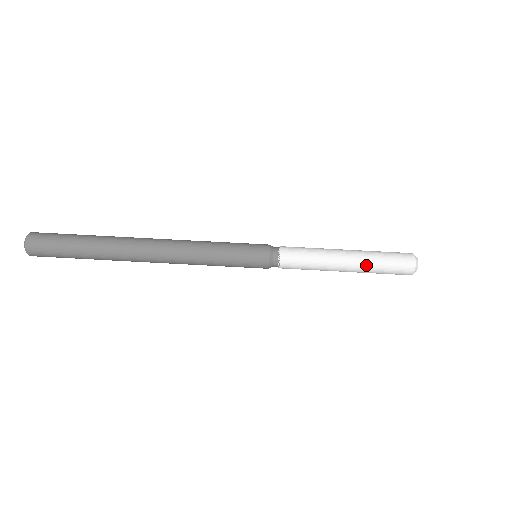
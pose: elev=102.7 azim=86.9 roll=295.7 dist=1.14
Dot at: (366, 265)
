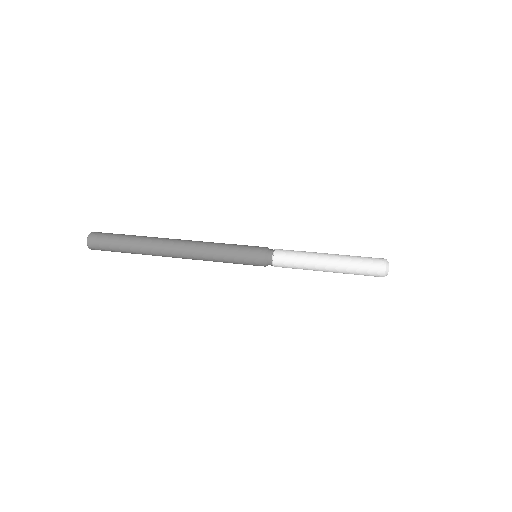
Dot at: (343, 265)
